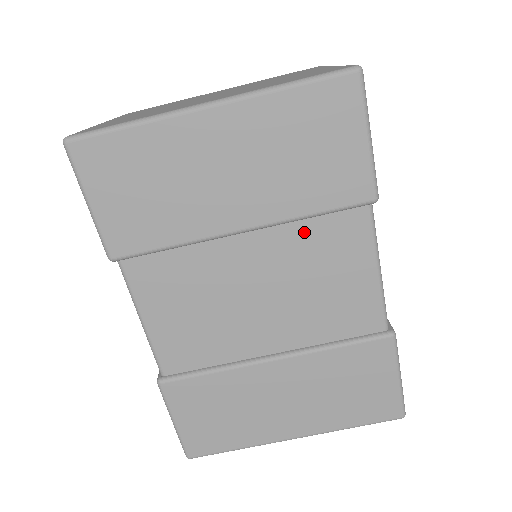
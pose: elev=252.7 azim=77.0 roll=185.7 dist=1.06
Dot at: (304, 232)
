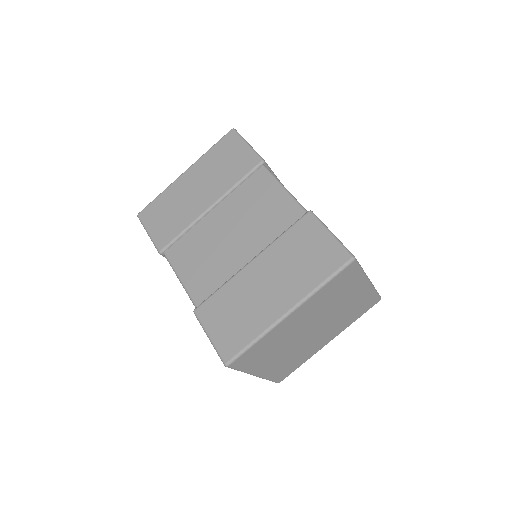
Dot at: (239, 193)
